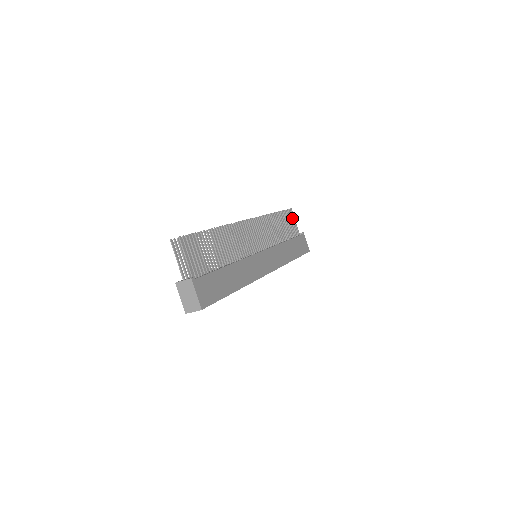
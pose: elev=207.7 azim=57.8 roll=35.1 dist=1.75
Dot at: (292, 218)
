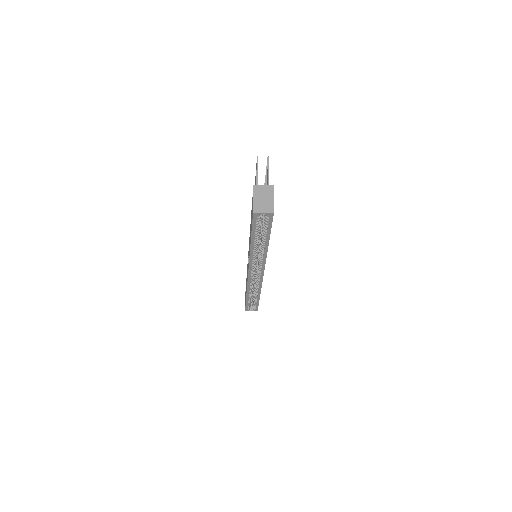
Dot at: occluded
